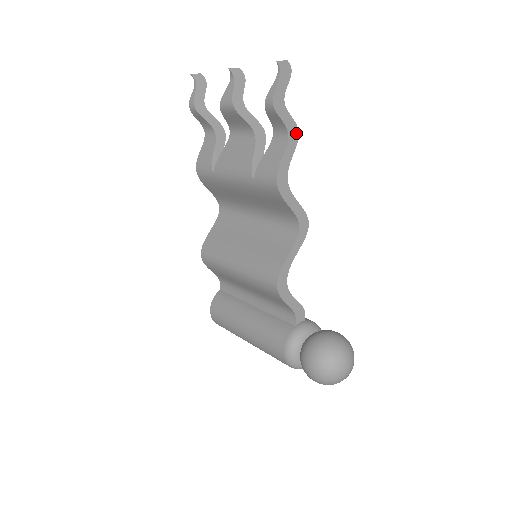
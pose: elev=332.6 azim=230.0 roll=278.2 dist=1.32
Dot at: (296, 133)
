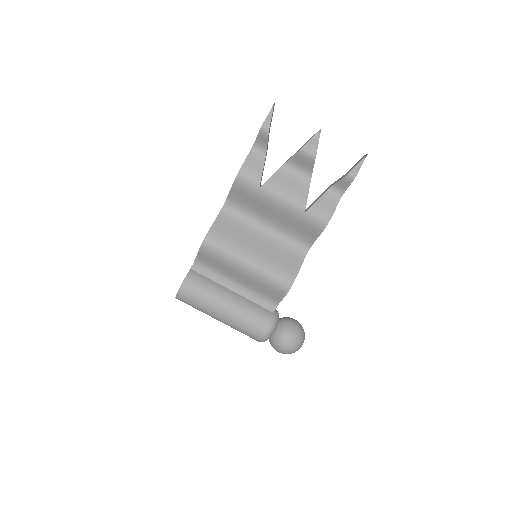
Dot at: occluded
